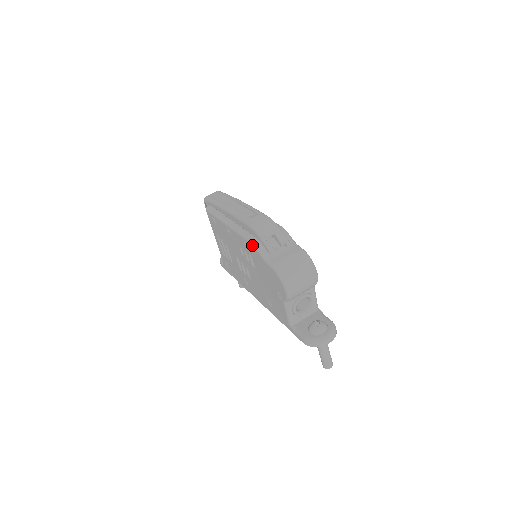
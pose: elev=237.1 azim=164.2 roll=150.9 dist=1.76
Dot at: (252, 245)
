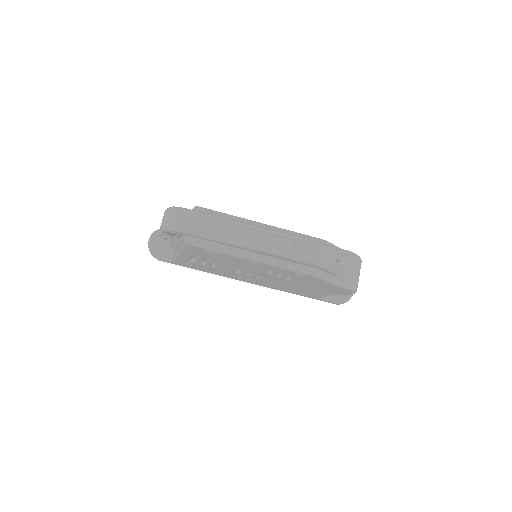
Dot at: (316, 278)
